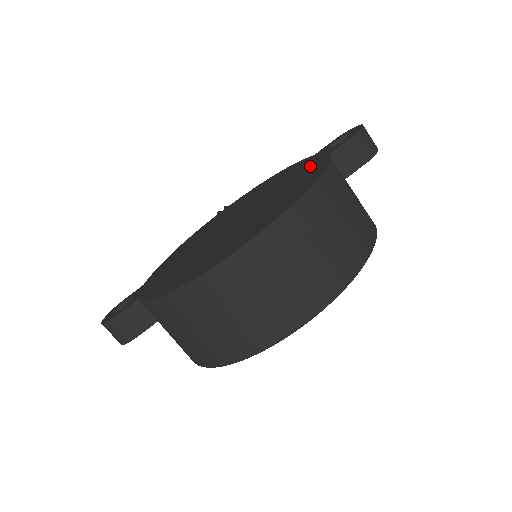
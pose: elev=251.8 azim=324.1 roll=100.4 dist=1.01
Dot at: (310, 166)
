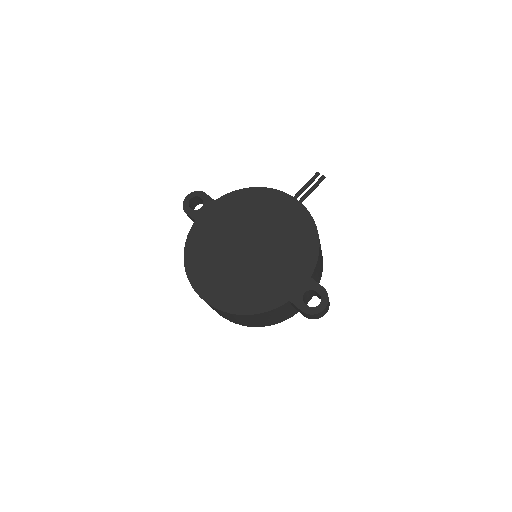
Dot at: (284, 289)
